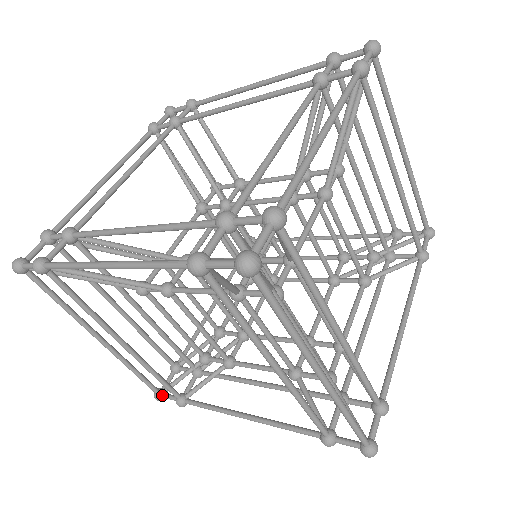
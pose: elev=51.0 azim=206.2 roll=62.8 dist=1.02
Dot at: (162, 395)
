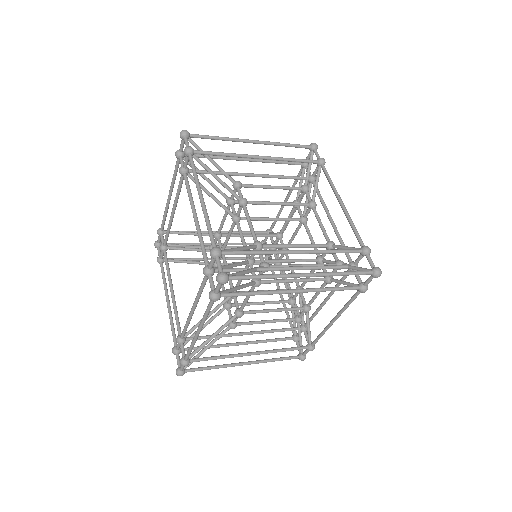
Dot at: occluded
